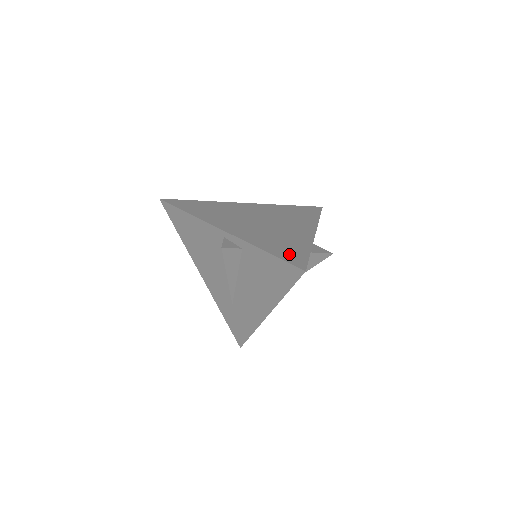
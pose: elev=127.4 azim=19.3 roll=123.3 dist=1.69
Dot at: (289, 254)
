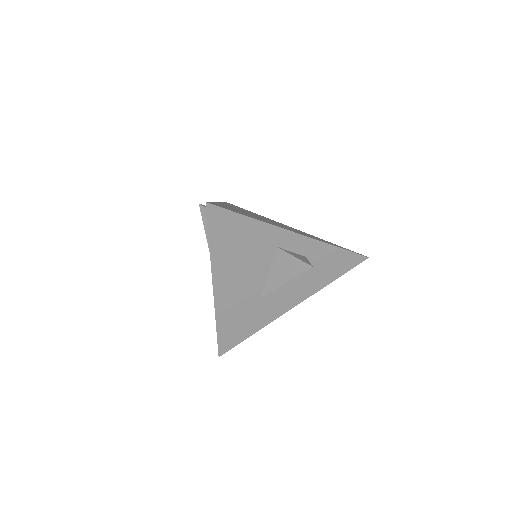
Dot at: (225, 207)
